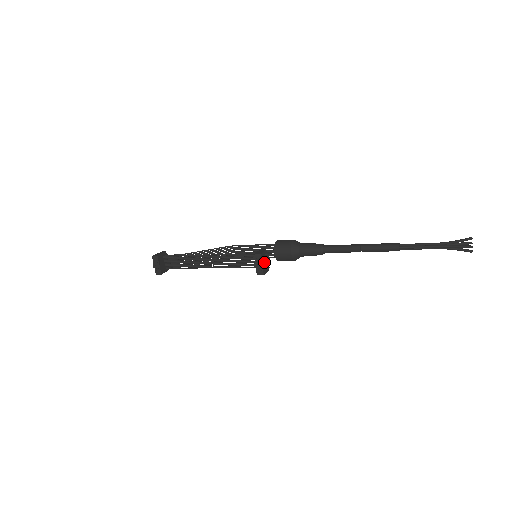
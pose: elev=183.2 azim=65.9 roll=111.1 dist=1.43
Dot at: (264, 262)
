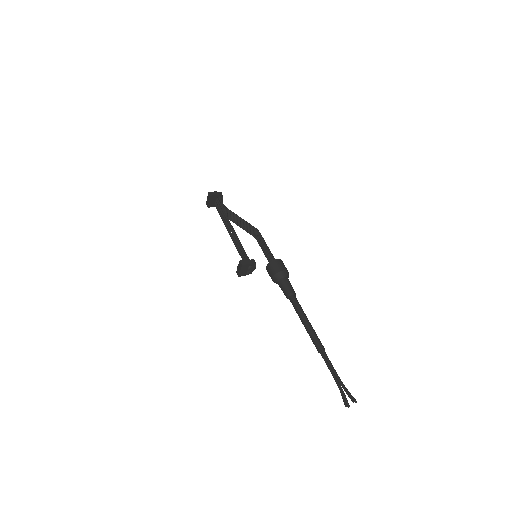
Dot at: (245, 270)
